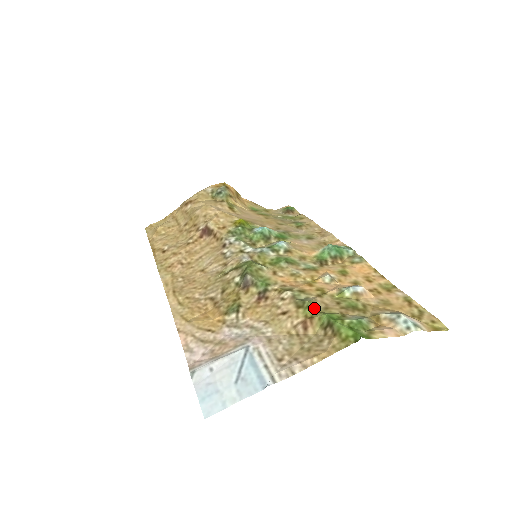
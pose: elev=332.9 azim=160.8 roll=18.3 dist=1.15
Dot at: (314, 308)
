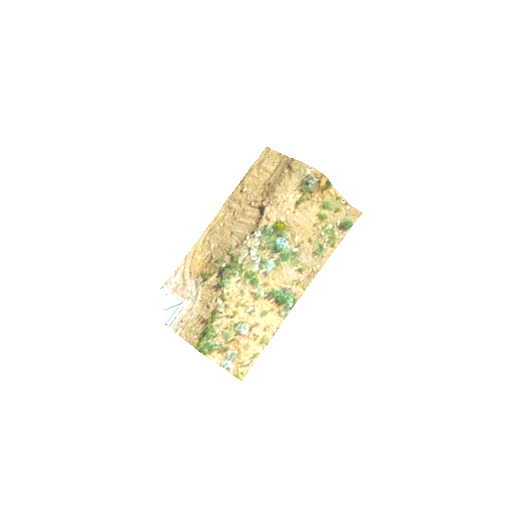
Dot at: (213, 321)
